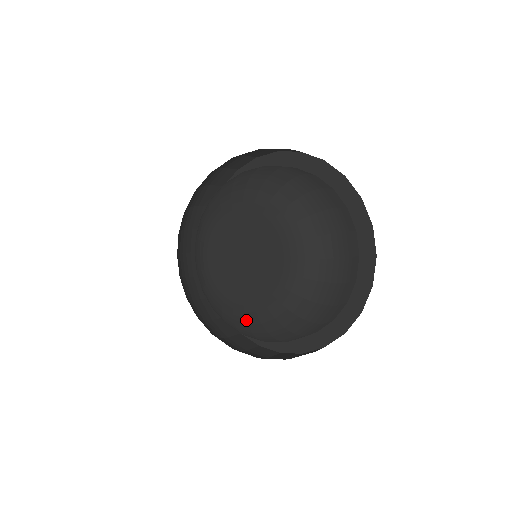
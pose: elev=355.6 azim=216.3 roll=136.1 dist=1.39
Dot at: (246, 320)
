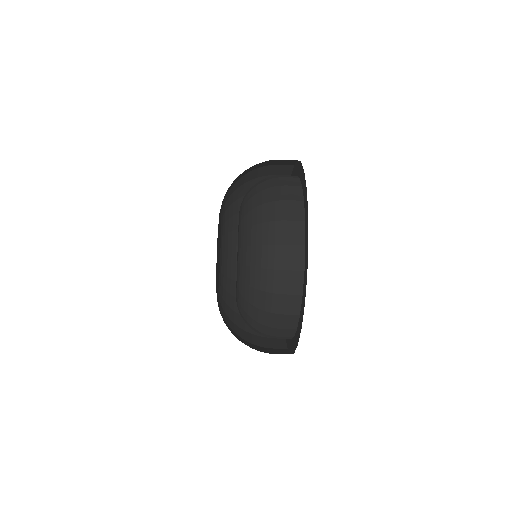
Dot at: (241, 264)
